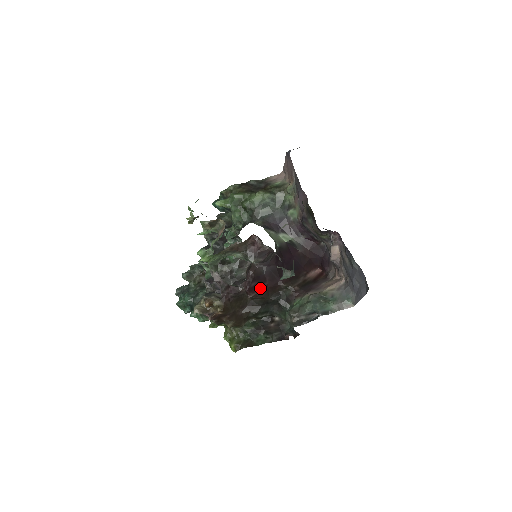
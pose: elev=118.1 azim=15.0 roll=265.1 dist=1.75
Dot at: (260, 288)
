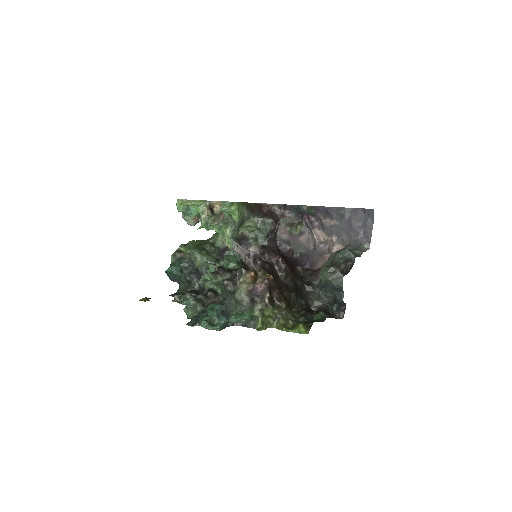
Dot at: occluded
